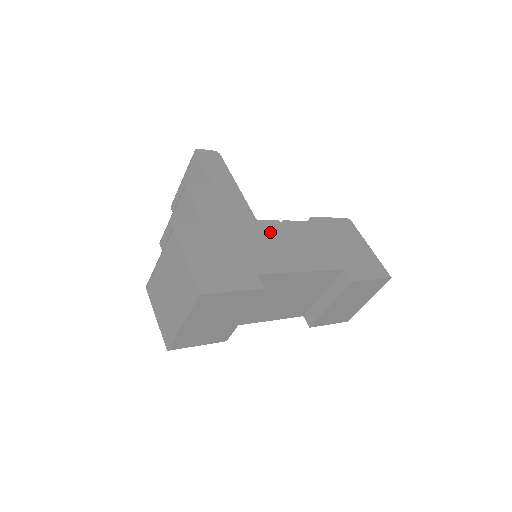
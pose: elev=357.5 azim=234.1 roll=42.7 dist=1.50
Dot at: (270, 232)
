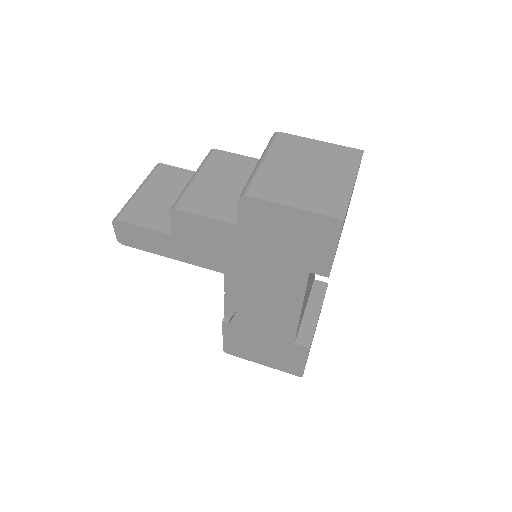
Dot at: occluded
